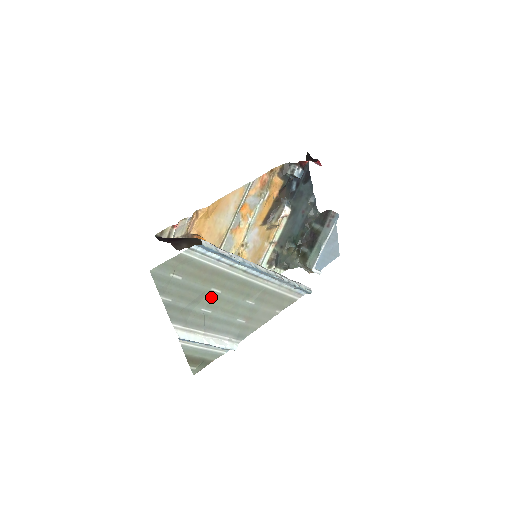
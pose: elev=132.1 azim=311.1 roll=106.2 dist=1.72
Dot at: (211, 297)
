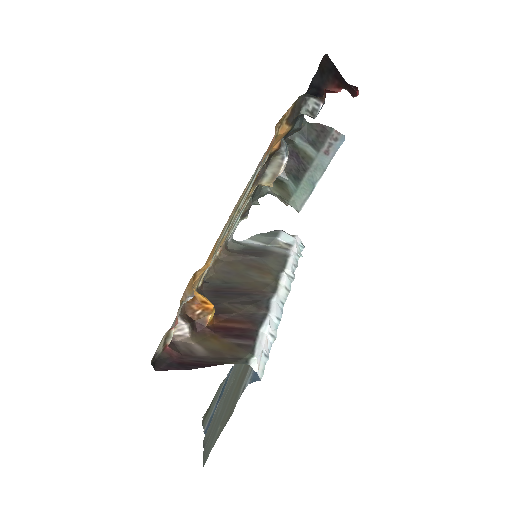
Dot at: (237, 374)
